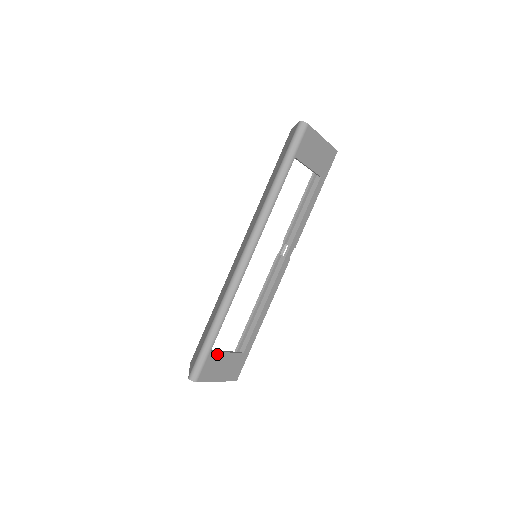
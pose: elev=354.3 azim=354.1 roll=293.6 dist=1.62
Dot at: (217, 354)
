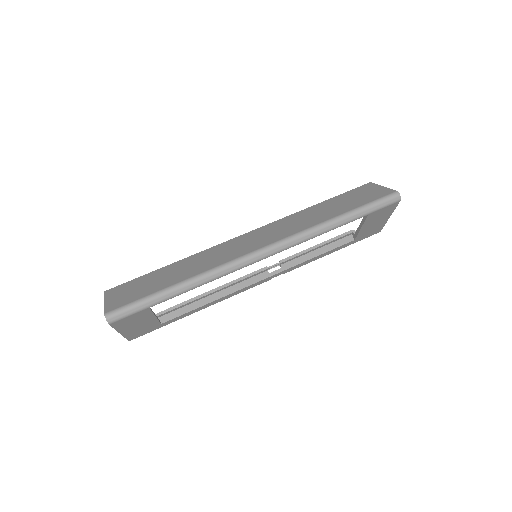
Dot at: (149, 312)
